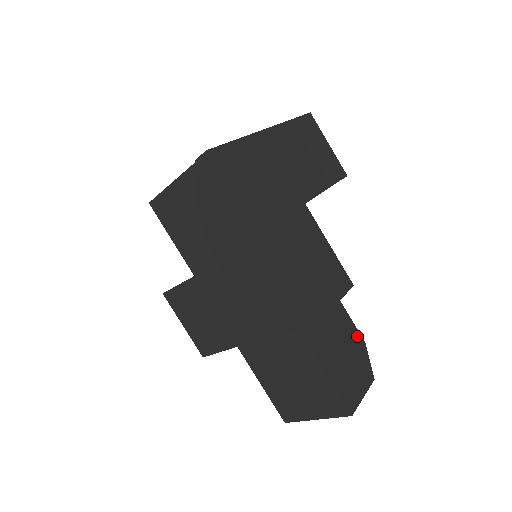
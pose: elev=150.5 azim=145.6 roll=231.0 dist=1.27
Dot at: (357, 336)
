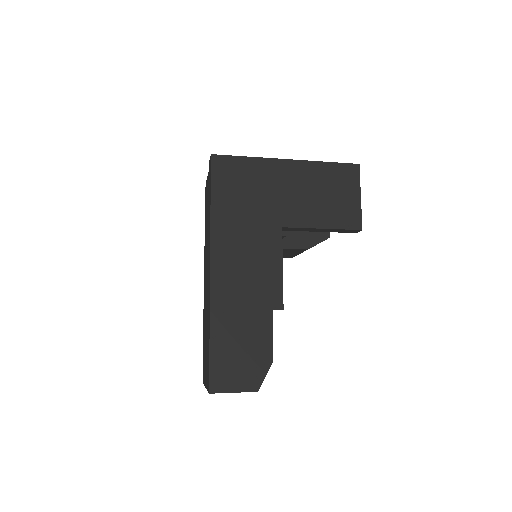
Dot at: (268, 351)
